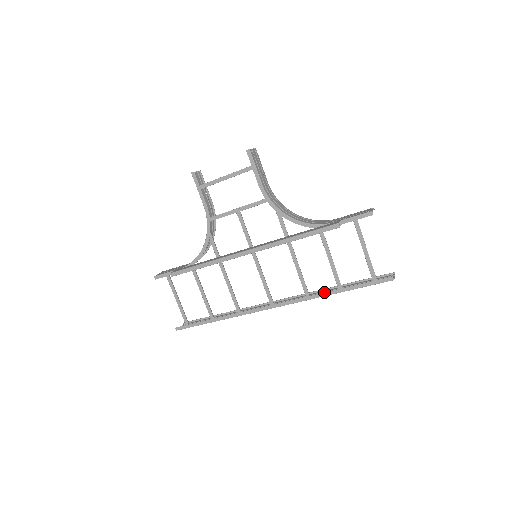
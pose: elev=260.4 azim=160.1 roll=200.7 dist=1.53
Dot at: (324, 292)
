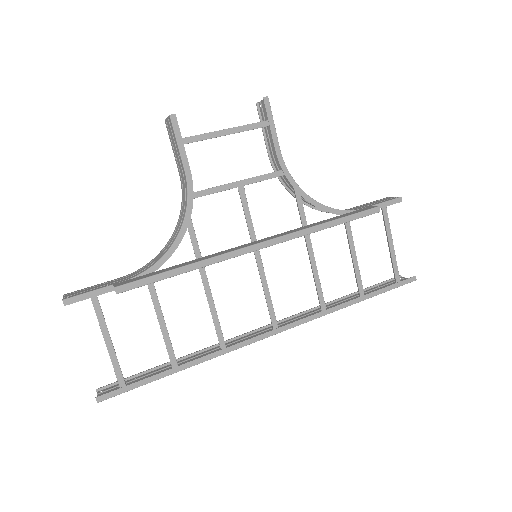
Dot at: occluded
